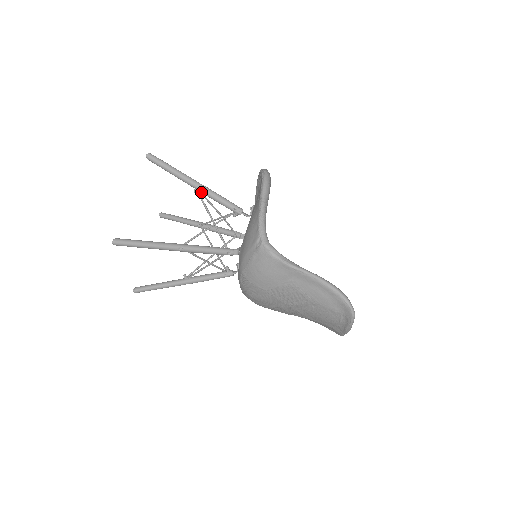
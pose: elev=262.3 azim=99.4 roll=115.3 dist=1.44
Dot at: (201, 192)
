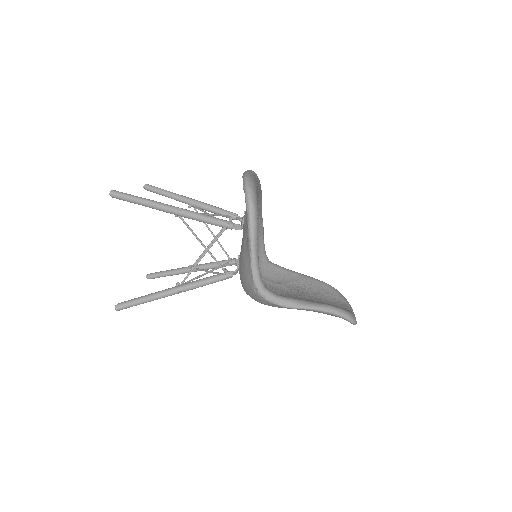
Dot at: occluded
